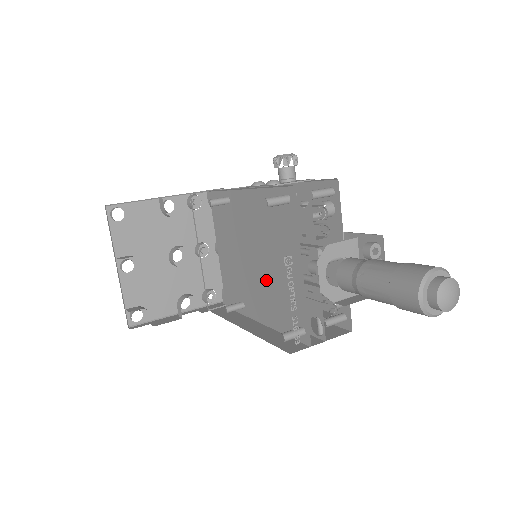
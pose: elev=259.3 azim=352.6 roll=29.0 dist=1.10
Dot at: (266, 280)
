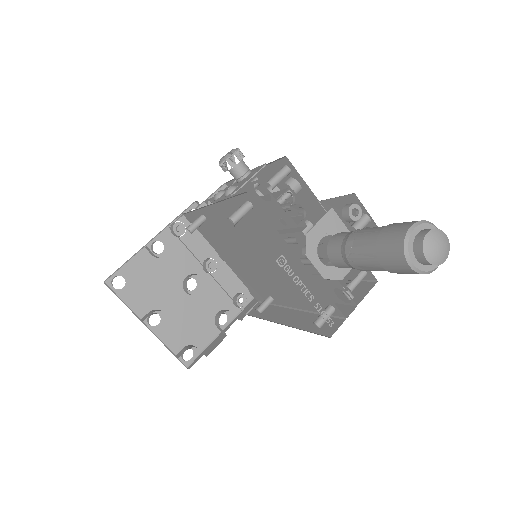
Dot at: (276, 274)
